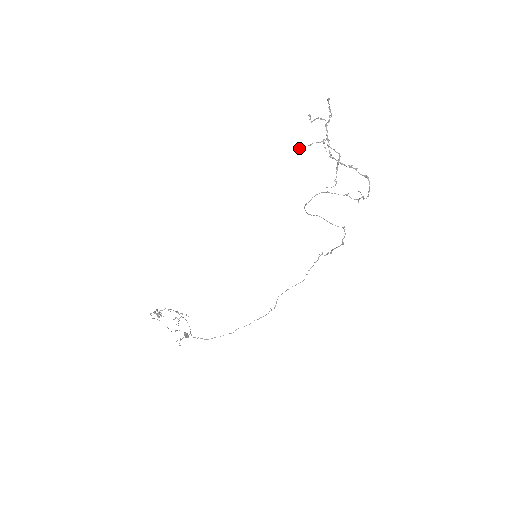
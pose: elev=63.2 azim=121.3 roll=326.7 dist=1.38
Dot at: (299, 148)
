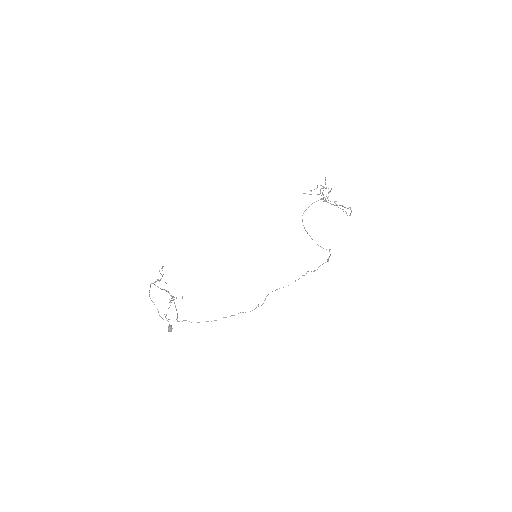
Dot at: (303, 193)
